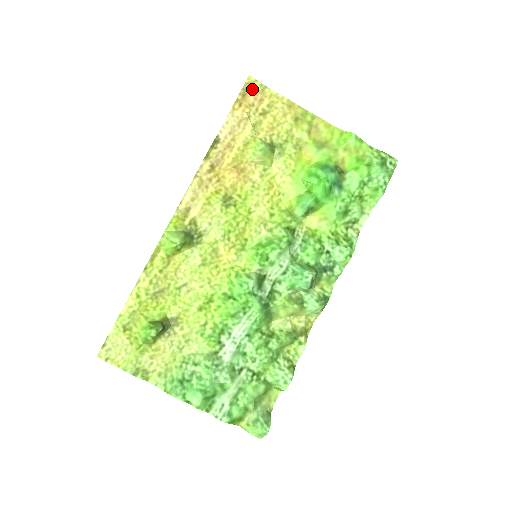
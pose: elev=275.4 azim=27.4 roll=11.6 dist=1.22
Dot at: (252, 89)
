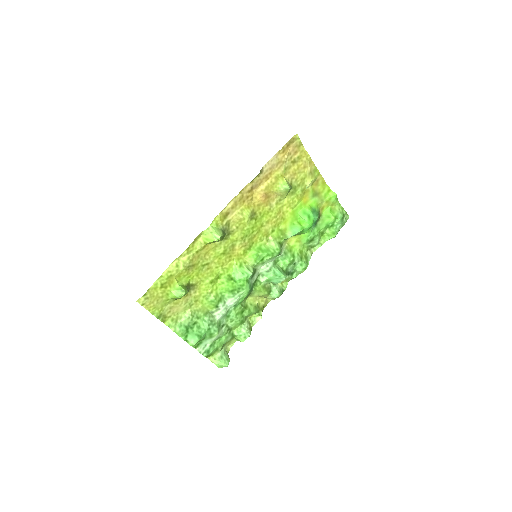
Dot at: (294, 143)
